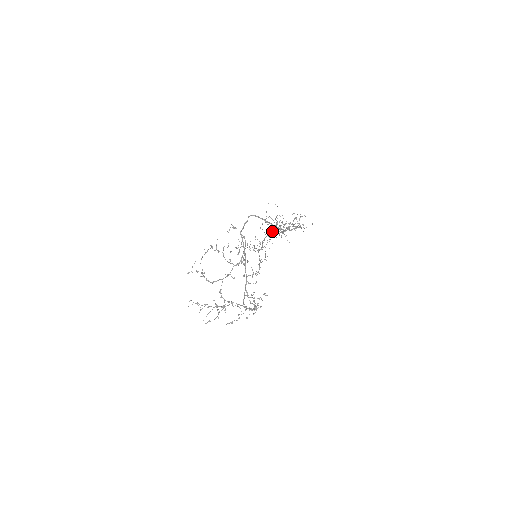
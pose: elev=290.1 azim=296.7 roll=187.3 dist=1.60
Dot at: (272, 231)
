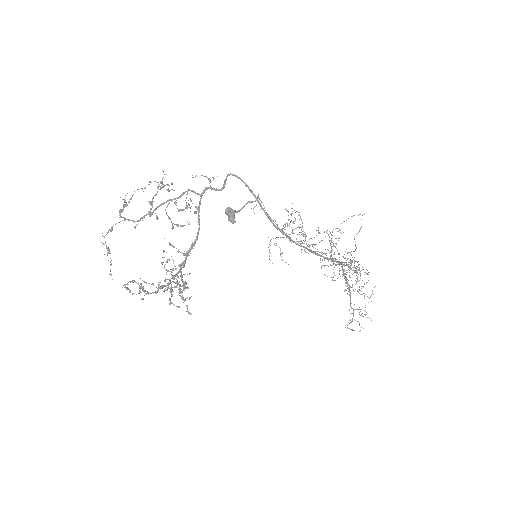
Dot at: (229, 208)
